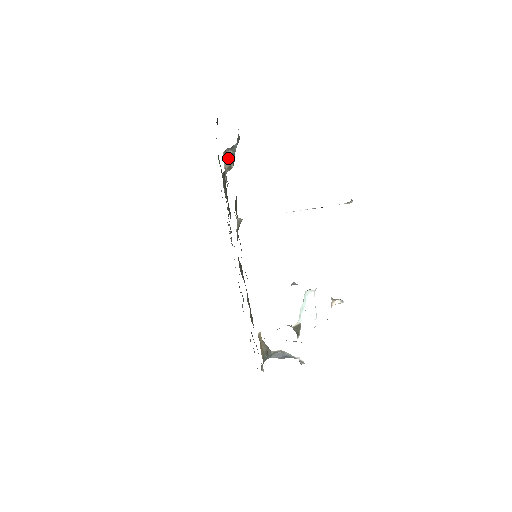
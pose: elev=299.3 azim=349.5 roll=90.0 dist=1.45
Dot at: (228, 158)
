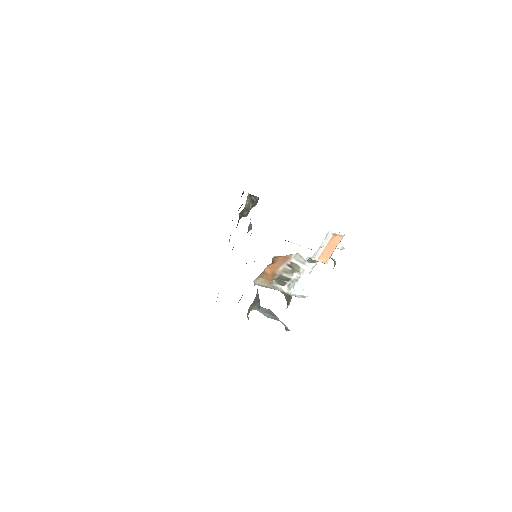
Dot at: (250, 200)
